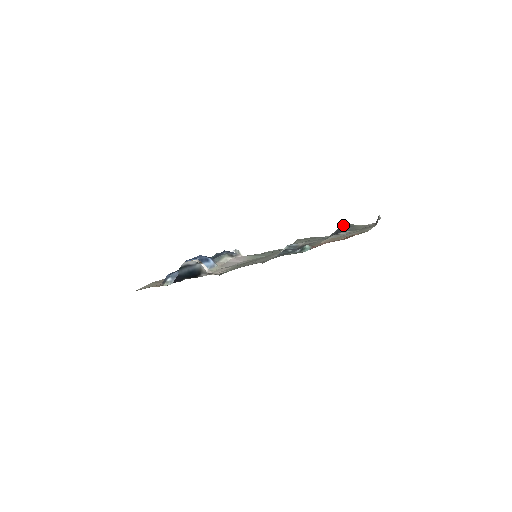
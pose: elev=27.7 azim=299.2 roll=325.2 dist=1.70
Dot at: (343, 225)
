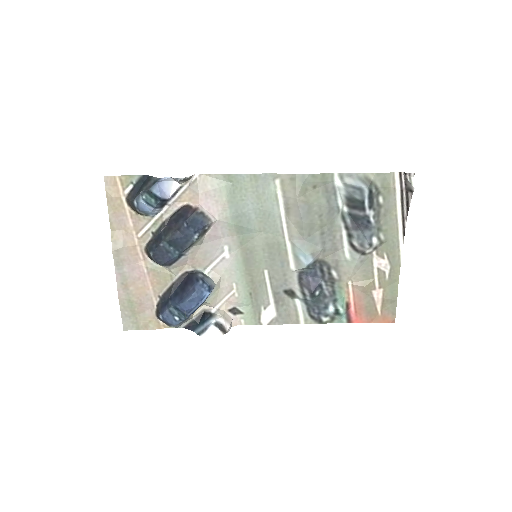
Dot at: (365, 196)
